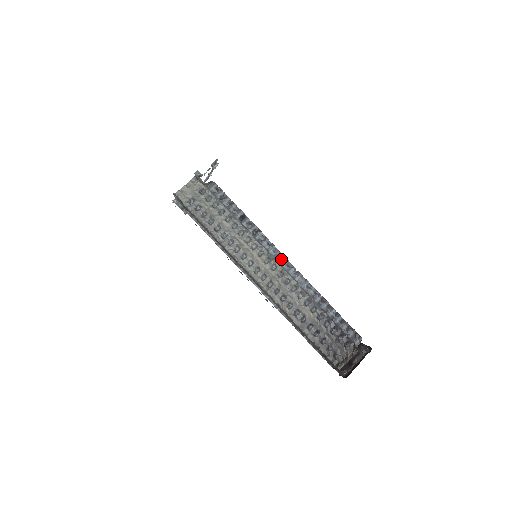
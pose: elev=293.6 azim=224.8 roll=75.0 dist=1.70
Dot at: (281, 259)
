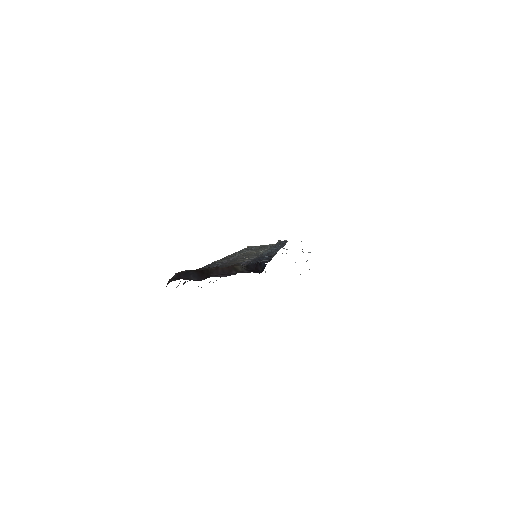
Dot at: occluded
